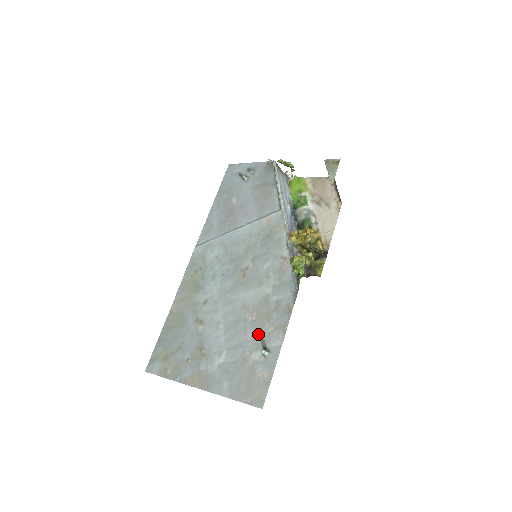
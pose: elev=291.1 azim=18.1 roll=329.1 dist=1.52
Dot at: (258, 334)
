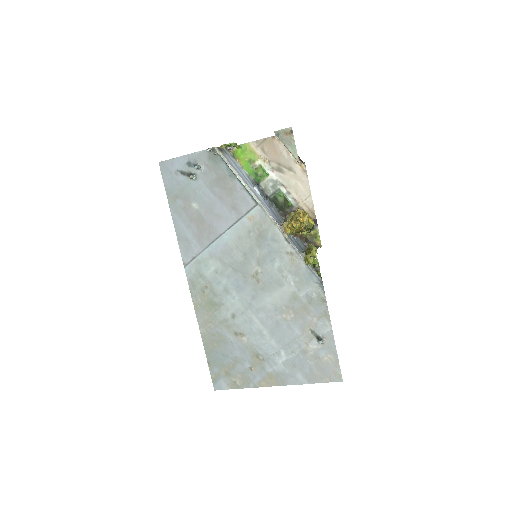
Dot at: (305, 328)
